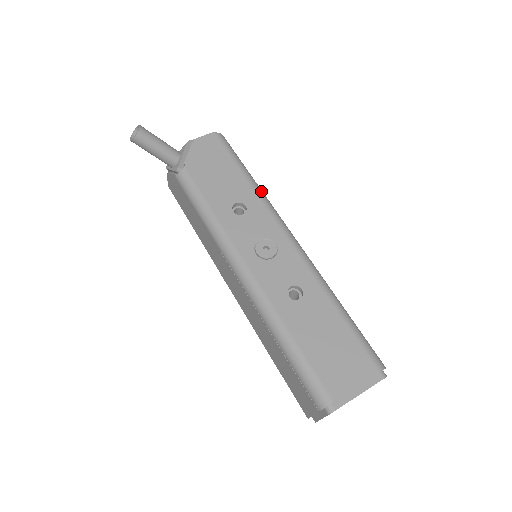
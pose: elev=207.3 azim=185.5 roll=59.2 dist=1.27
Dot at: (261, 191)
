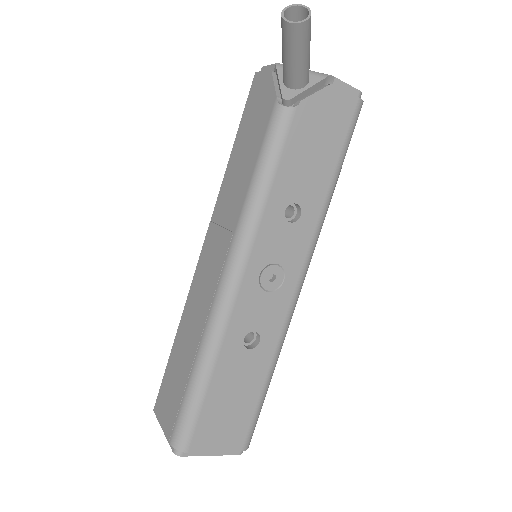
Dot at: (327, 210)
